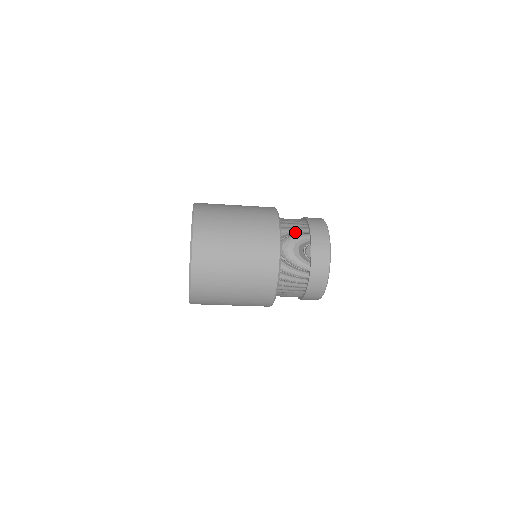
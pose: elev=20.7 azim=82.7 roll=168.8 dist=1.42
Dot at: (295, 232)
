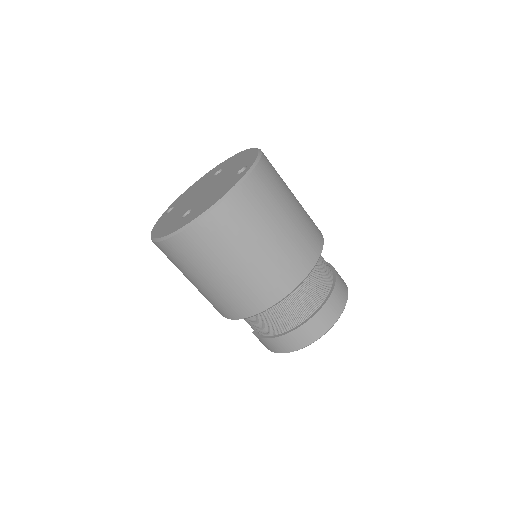
Dot at: (323, 269)
